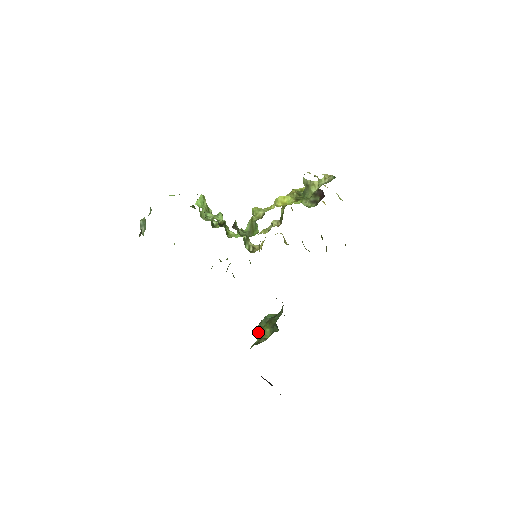
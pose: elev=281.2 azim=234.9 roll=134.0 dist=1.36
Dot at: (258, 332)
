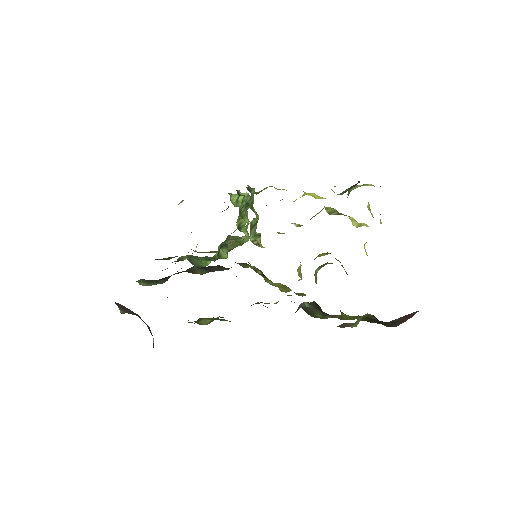
Dot at: (197, 320)
